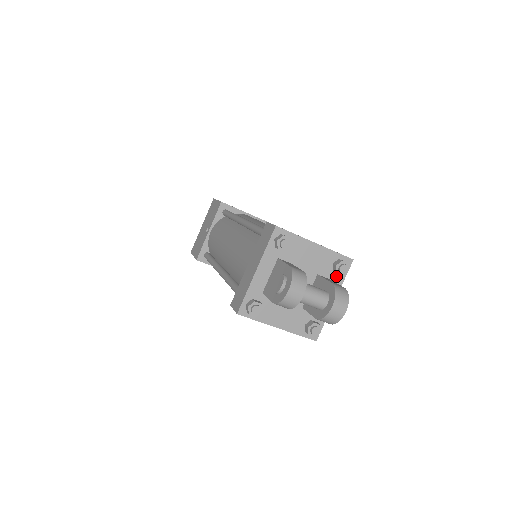
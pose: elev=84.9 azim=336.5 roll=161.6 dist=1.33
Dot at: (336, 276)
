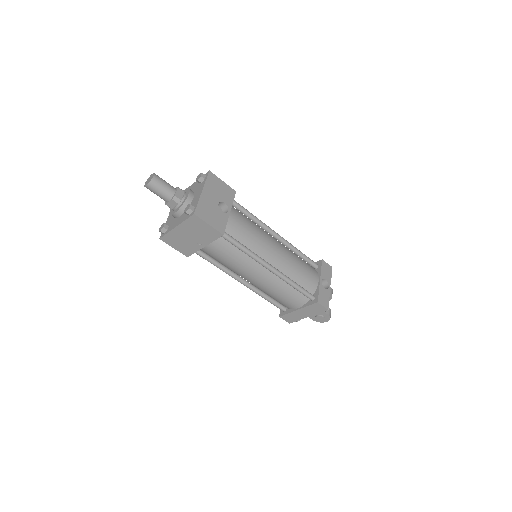
Dot at: occluded
